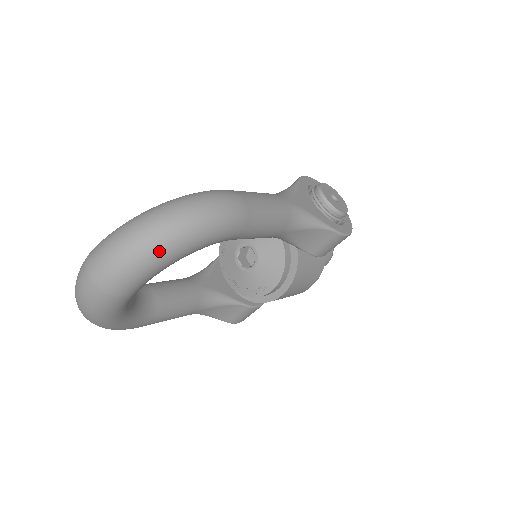
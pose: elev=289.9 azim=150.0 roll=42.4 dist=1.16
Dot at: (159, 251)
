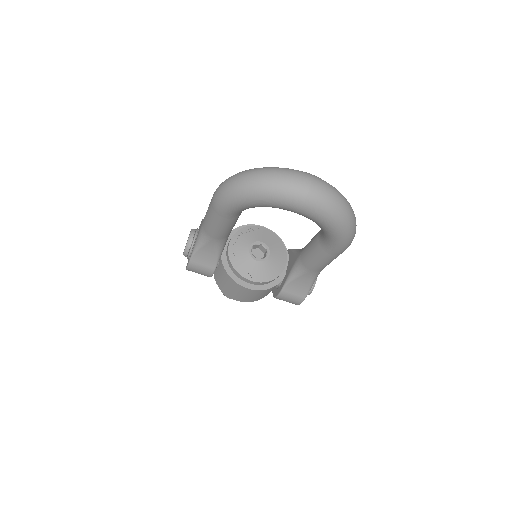
Dot at: (341, 221)
